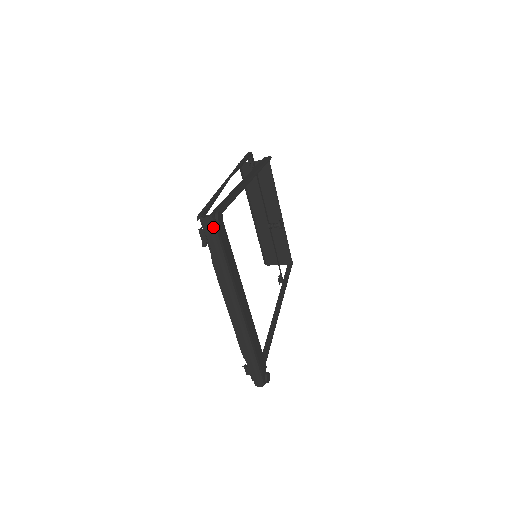
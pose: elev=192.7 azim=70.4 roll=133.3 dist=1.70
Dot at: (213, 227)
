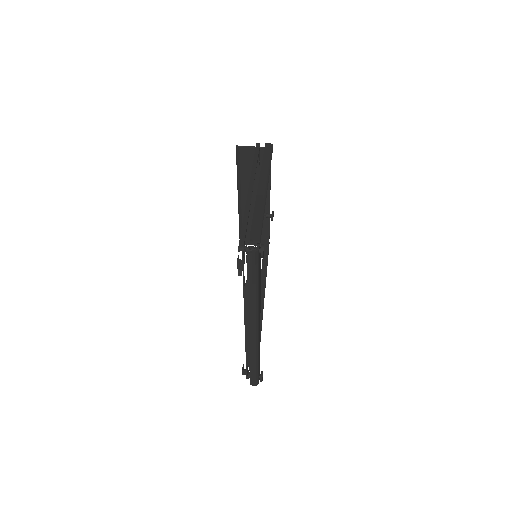
Dot at: (256, 261)
